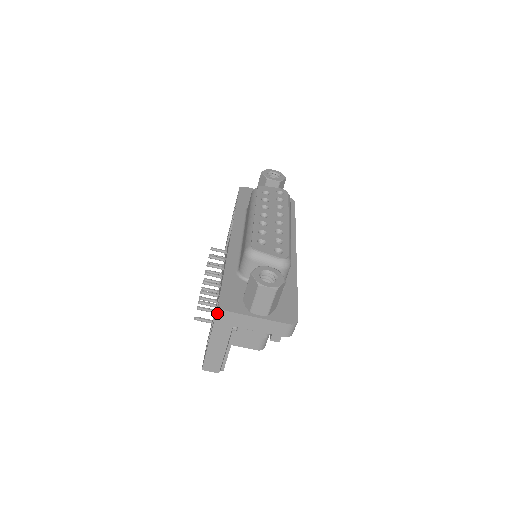
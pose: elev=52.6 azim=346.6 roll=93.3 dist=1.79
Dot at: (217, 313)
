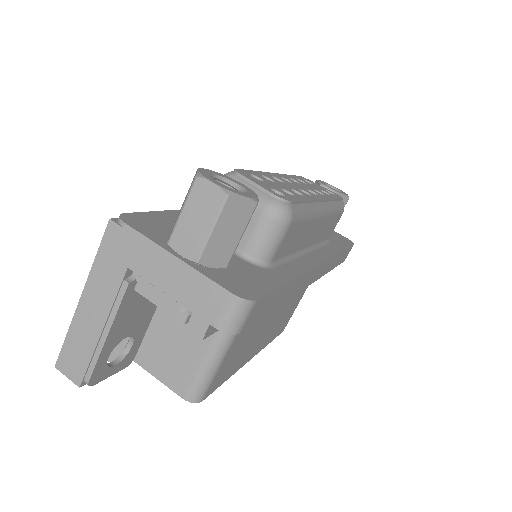
Dot at: (109, 225)
